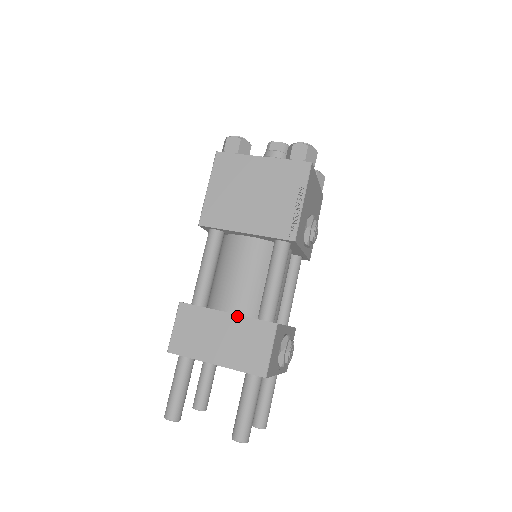
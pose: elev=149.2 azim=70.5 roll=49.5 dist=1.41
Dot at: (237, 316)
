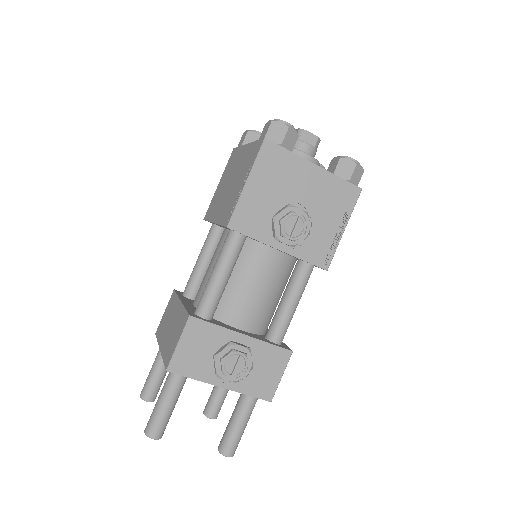
Dot at: (182, 305)
